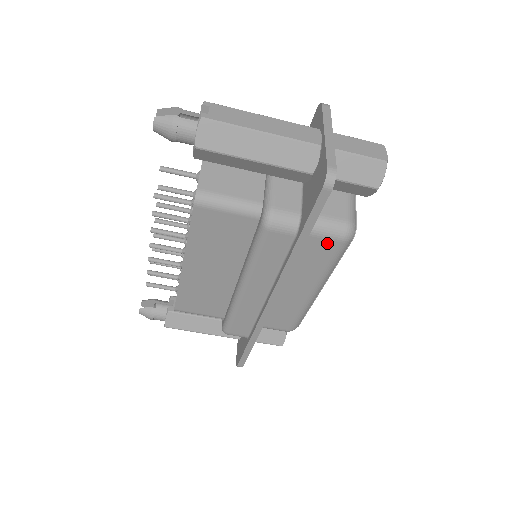
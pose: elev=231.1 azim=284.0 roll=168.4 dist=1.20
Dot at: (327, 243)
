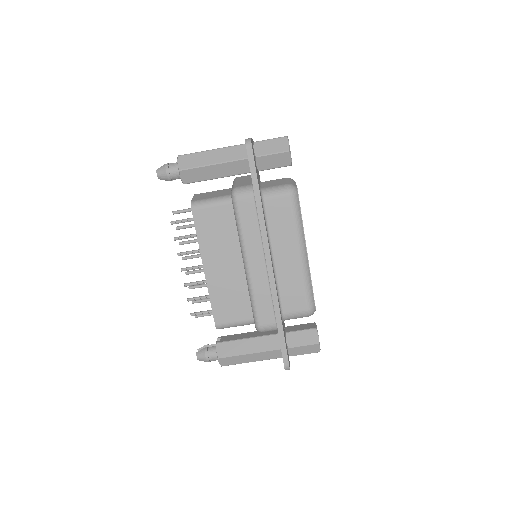
Dot at: (282, 201)
